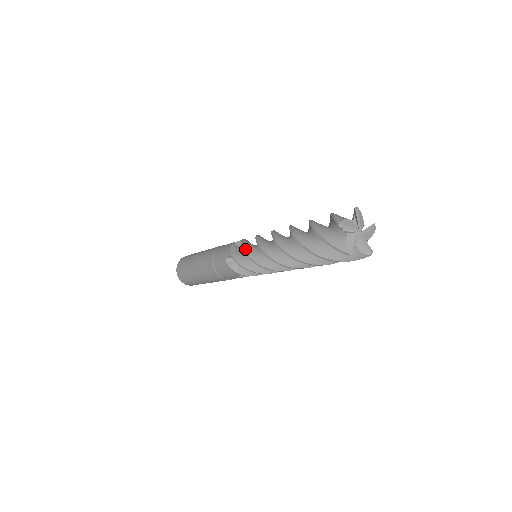
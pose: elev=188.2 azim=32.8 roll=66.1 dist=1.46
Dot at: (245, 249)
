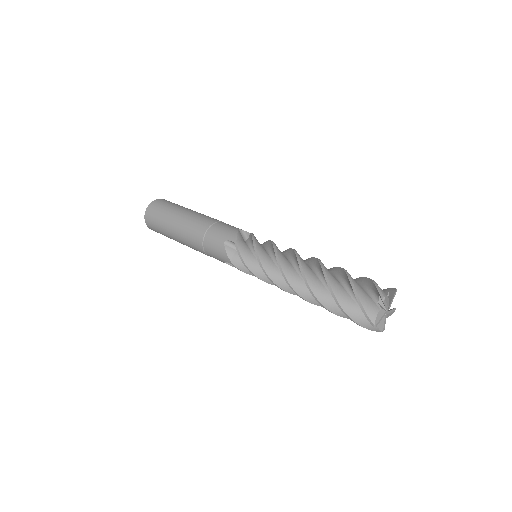
Dot at: (251, 271)
